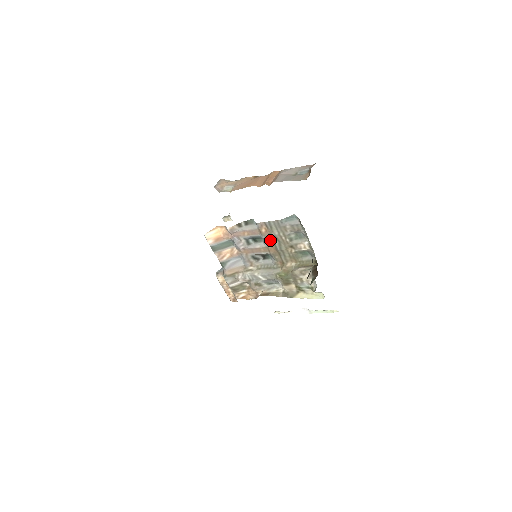
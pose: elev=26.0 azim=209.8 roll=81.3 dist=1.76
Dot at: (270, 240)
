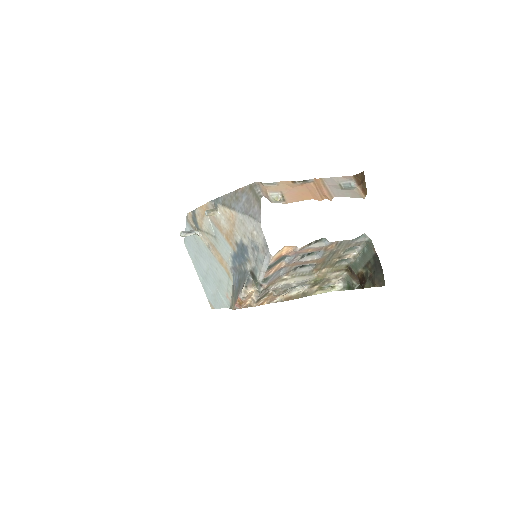
Dot at: (327, 254)
